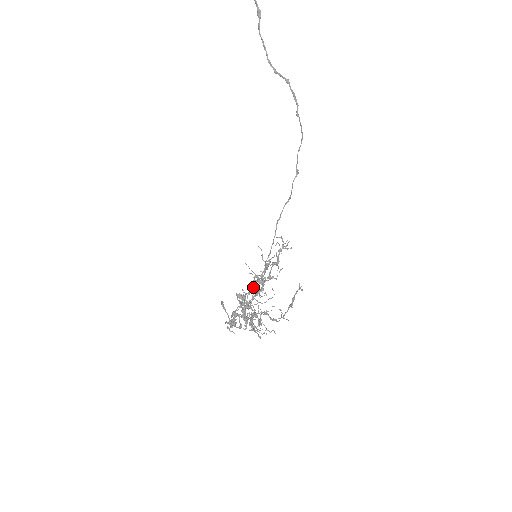
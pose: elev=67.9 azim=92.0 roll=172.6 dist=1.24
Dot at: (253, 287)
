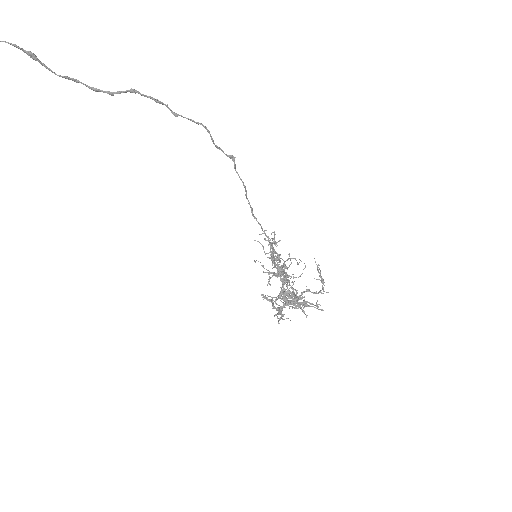
Dot at: occluded
